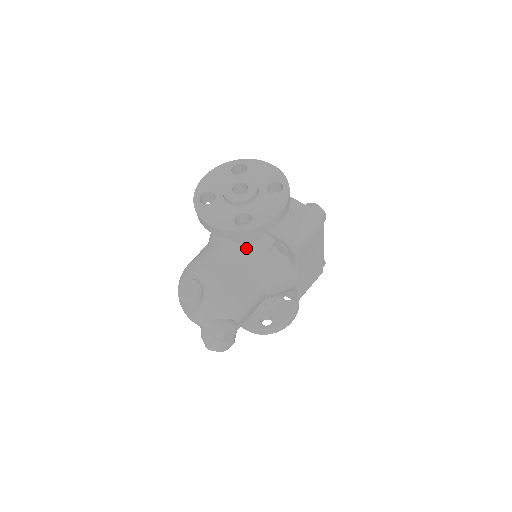
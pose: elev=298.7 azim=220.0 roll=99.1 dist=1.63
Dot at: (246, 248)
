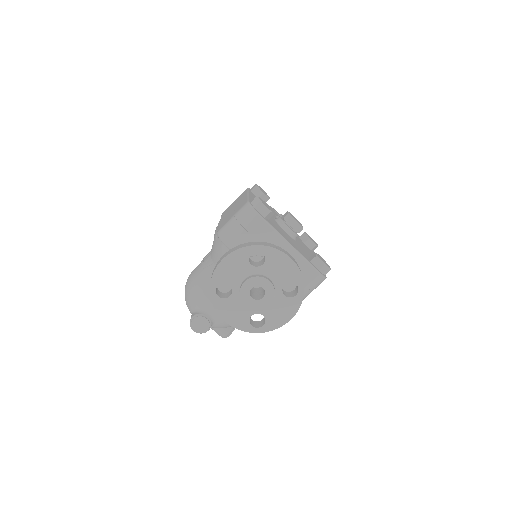
Dot at: occluded
